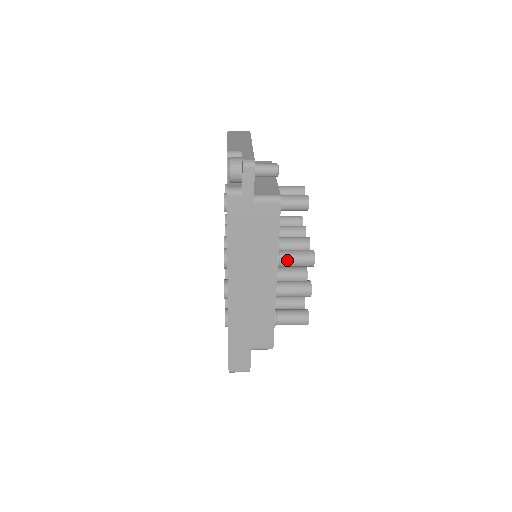
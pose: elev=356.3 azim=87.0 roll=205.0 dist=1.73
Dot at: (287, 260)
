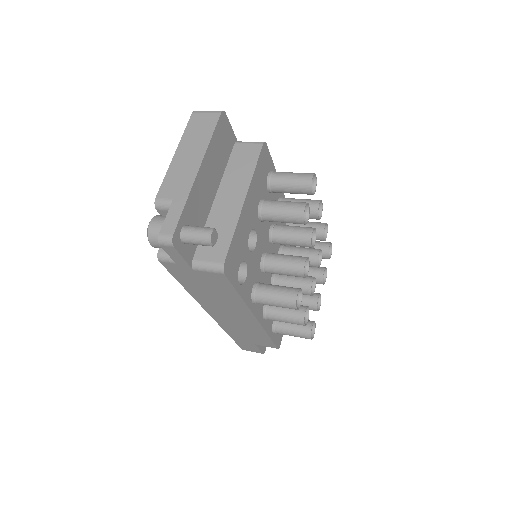
Dot at: (263, 302)
